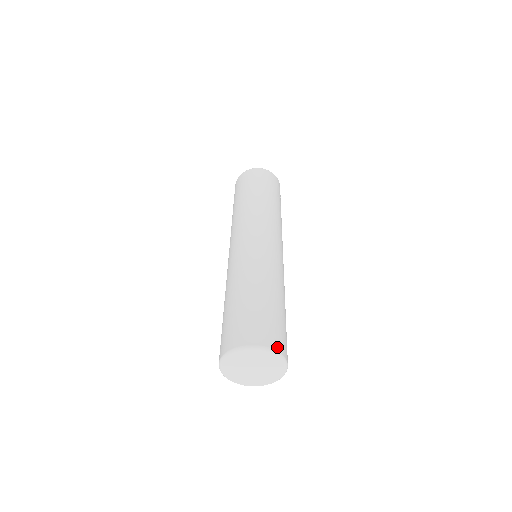
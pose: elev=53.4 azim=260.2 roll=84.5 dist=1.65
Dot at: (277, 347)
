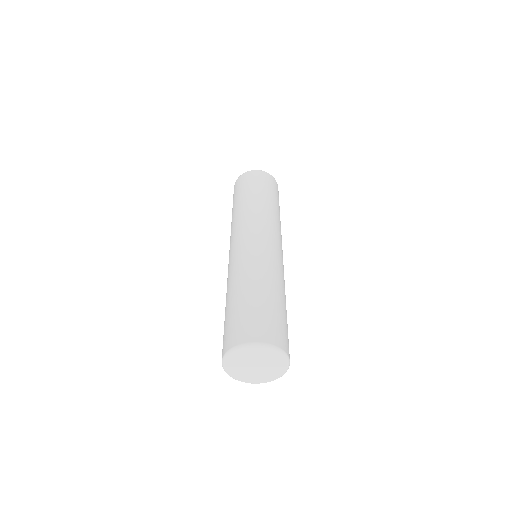
Dot at: (288, 352)
